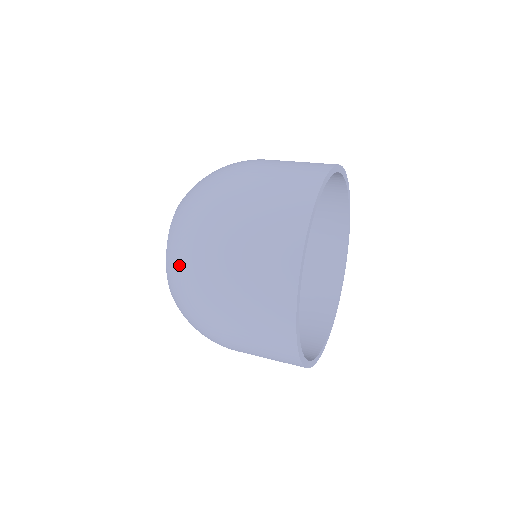
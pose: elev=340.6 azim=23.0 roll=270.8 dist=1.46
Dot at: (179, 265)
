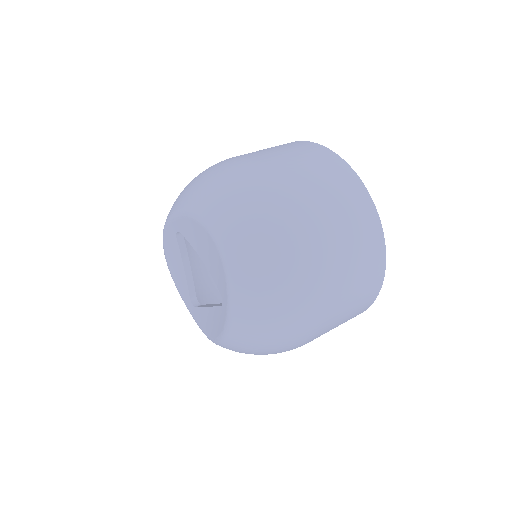
Dot at: (235, 194)
